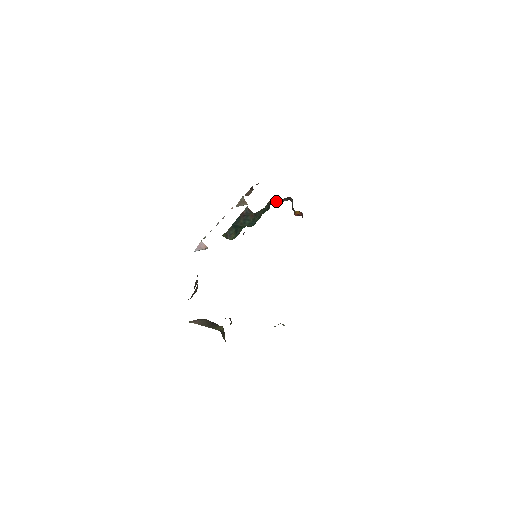
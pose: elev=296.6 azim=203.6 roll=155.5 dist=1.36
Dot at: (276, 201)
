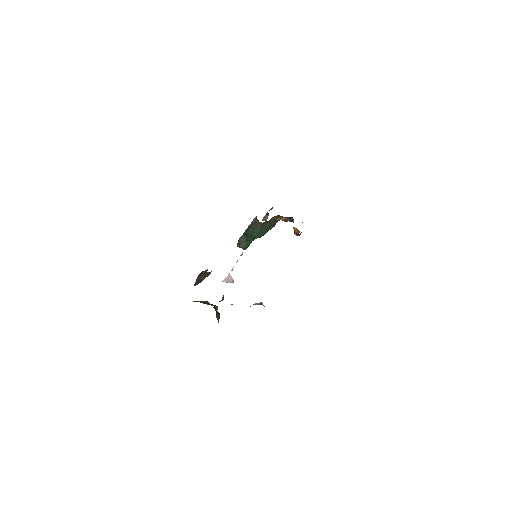
Dot at: (281, 219)
